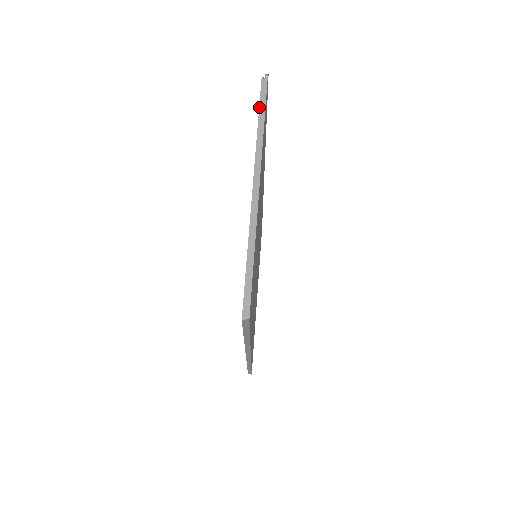
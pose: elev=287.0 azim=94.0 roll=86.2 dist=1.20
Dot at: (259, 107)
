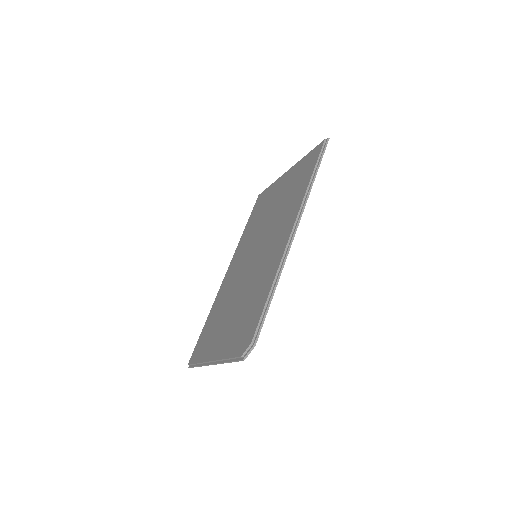
Dot at: (231, 358)
